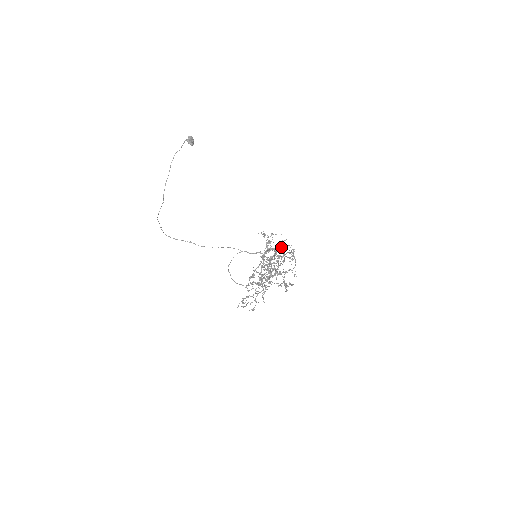
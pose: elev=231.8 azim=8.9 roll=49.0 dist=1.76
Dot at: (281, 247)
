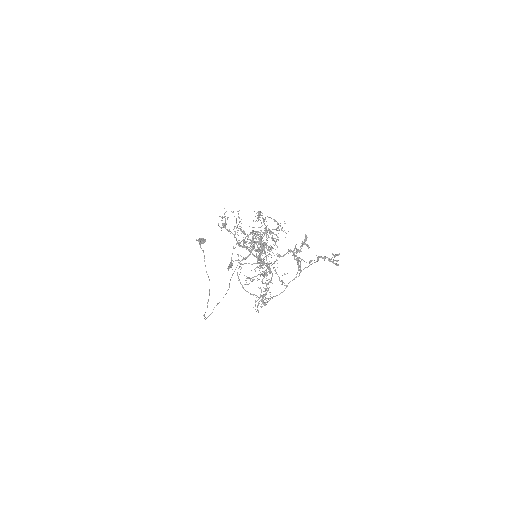
Dot at: occluded
